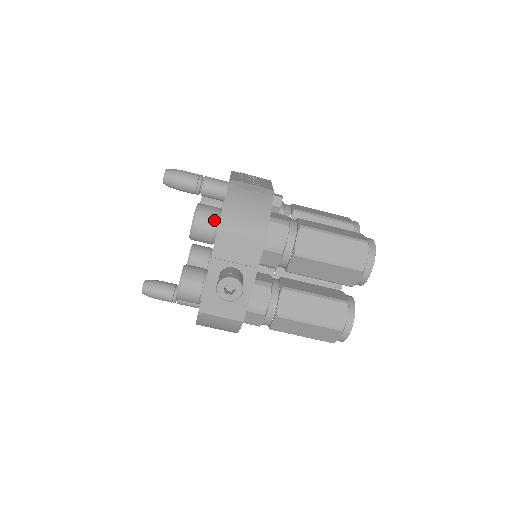
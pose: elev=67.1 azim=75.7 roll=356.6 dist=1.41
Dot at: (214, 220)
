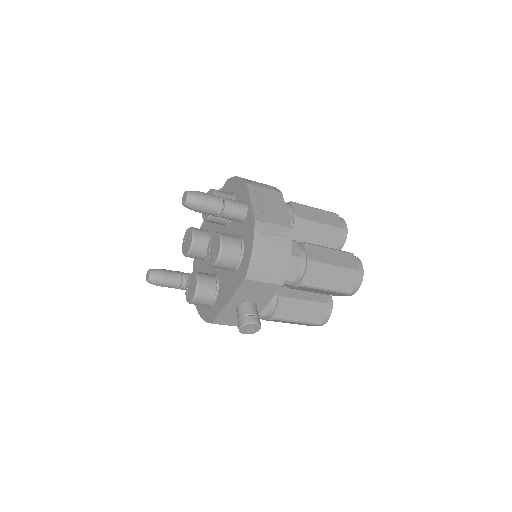
Dot at: (237, 258)
